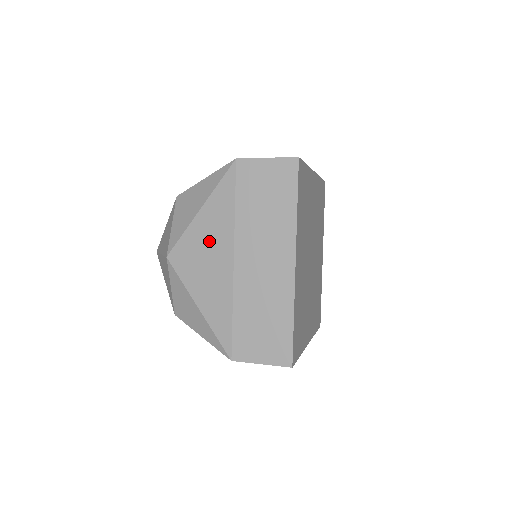
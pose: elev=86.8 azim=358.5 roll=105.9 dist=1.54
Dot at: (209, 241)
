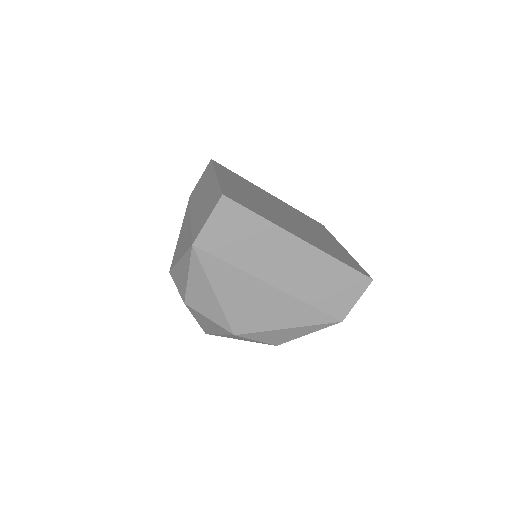
Dot at: (244, 297)
